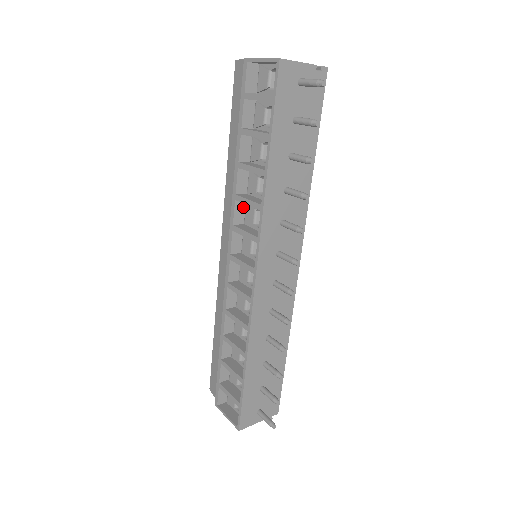
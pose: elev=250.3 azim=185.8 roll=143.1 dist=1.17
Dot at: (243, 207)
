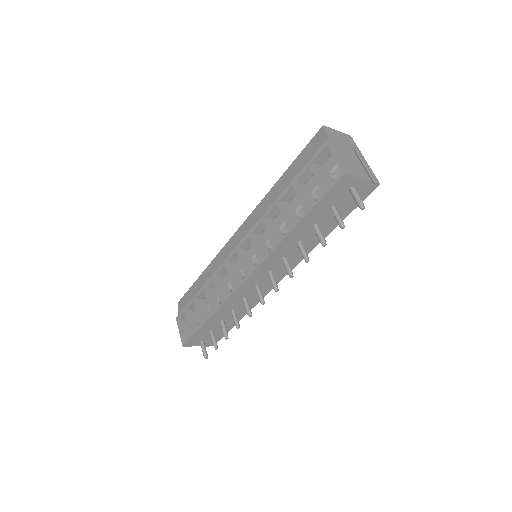
Dot at: occluded
